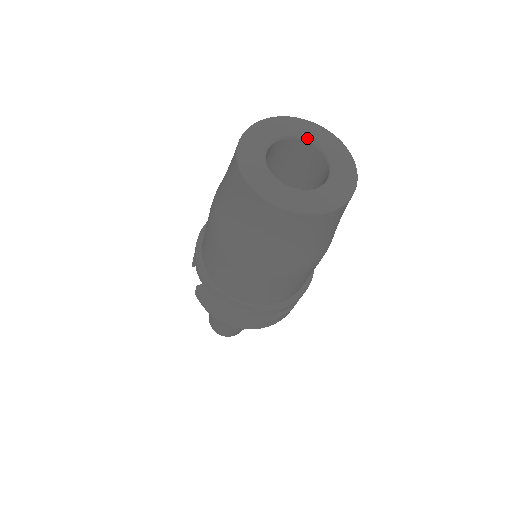
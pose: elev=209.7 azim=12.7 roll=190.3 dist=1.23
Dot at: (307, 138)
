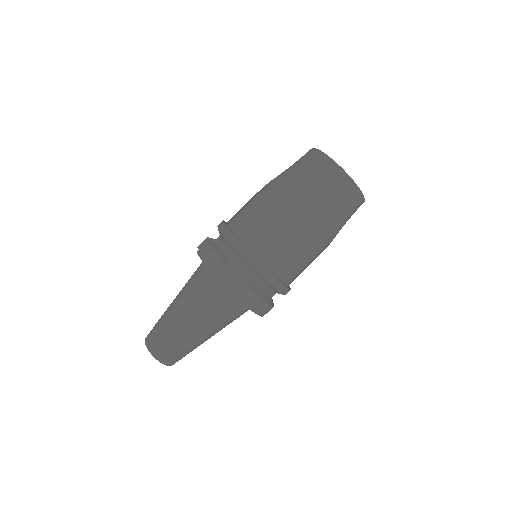
Dot at: occluded
